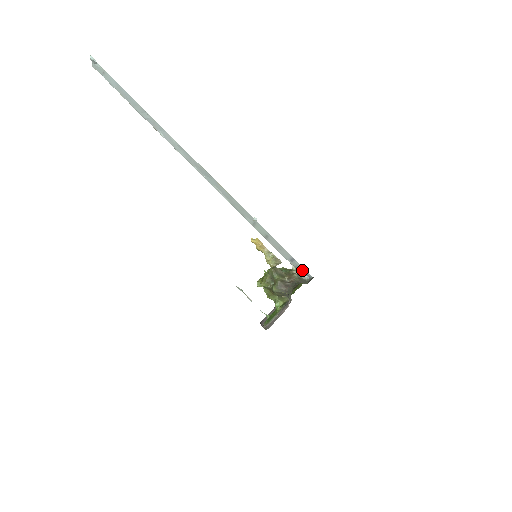
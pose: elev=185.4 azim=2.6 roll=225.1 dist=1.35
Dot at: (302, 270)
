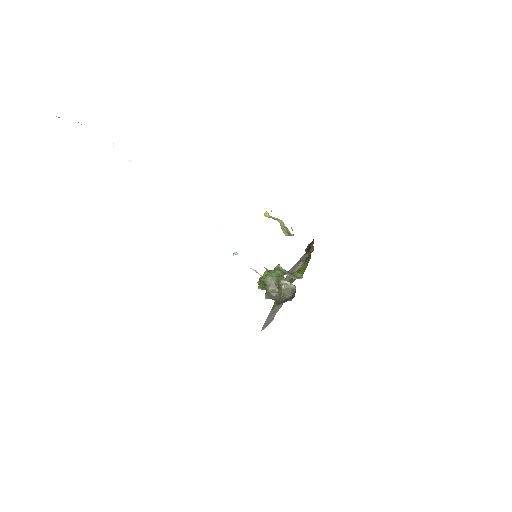
Dot at: (288, 283)
